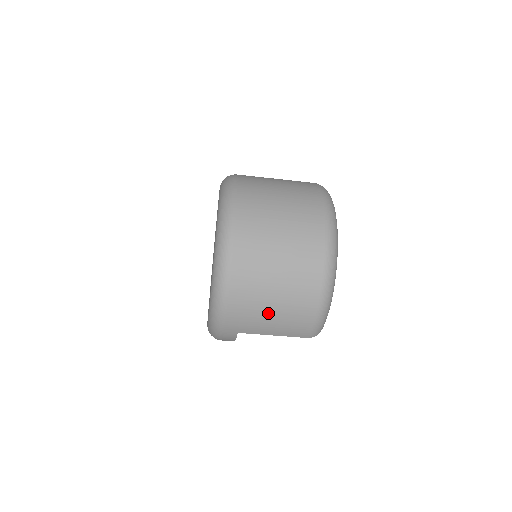
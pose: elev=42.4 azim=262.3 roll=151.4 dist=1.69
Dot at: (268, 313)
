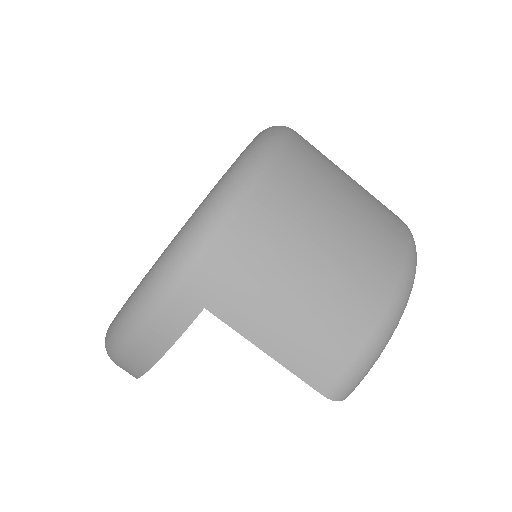
Dot at: (293, 282)
